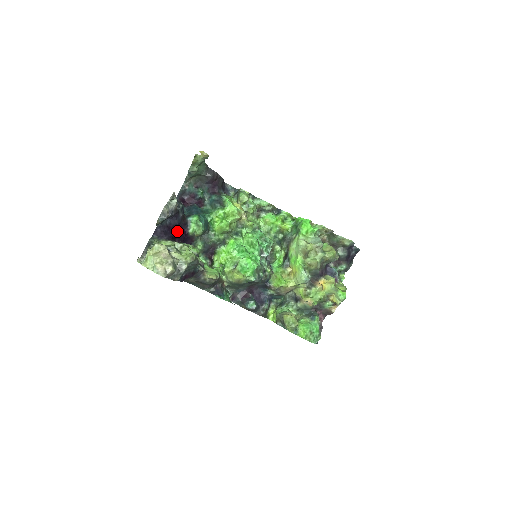
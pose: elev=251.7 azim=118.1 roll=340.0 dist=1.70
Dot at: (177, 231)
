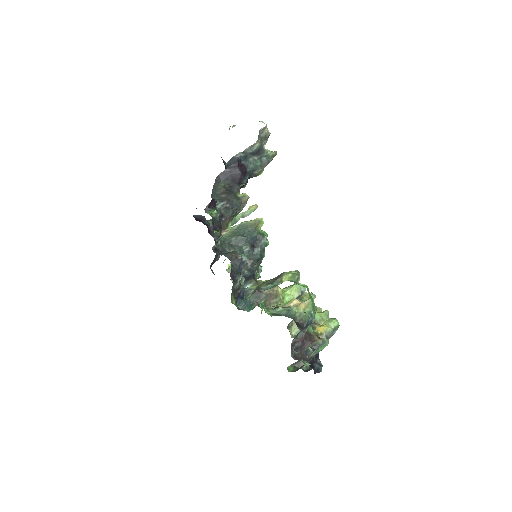
Dot at: occluded
